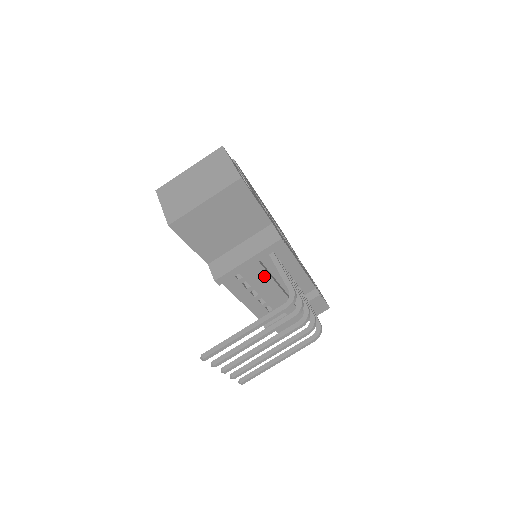
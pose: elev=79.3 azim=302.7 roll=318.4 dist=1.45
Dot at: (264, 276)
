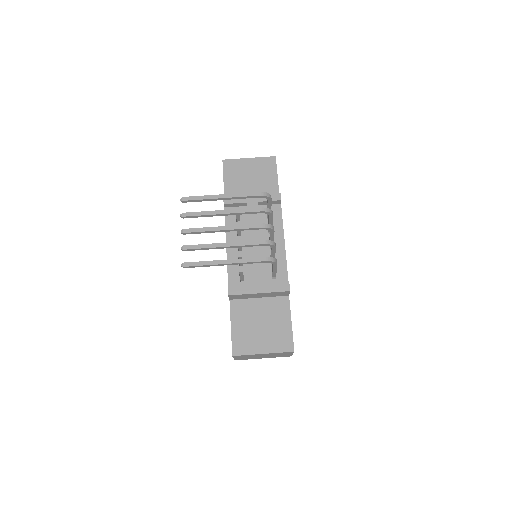
Dot at: (255, 220)
